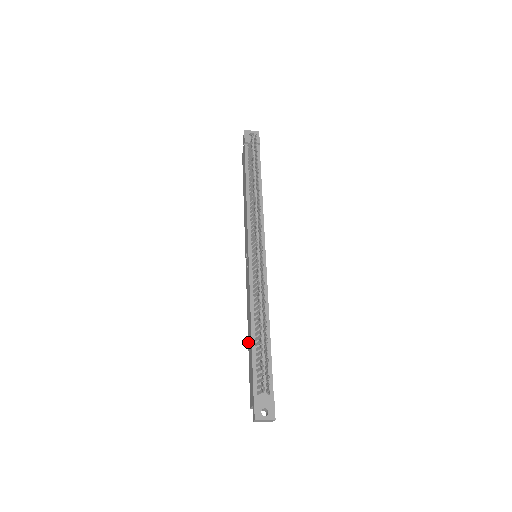
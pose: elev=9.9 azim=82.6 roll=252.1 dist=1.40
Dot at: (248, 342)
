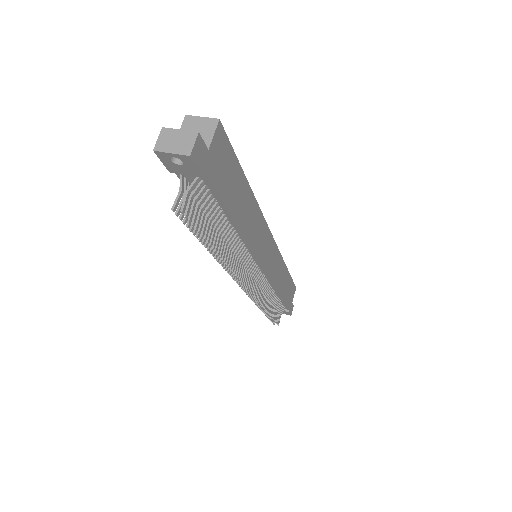
Dot at: occluded
